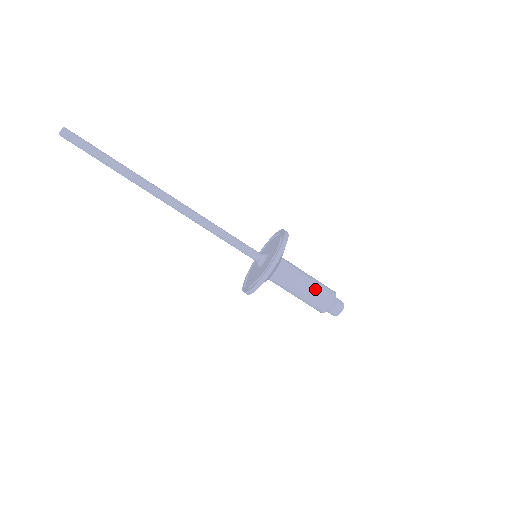
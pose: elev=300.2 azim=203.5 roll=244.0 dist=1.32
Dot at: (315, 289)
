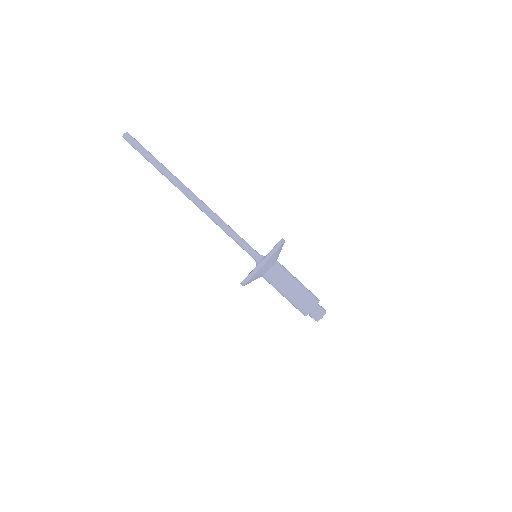
Dot at: (300, 293)
